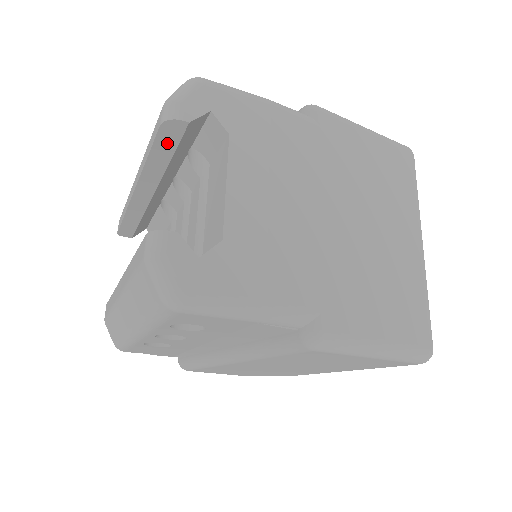
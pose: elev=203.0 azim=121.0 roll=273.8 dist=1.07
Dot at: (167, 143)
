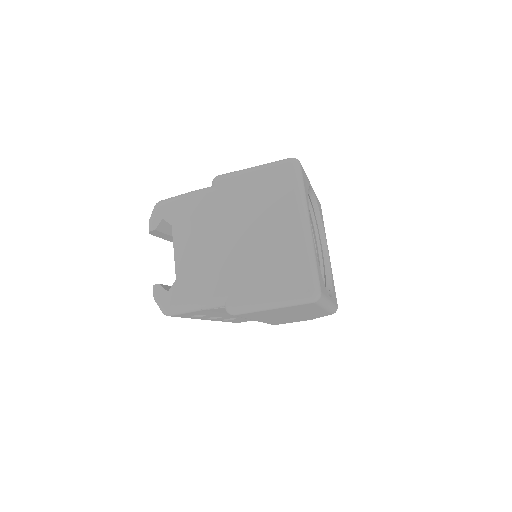
Dot at: (163, 236)
